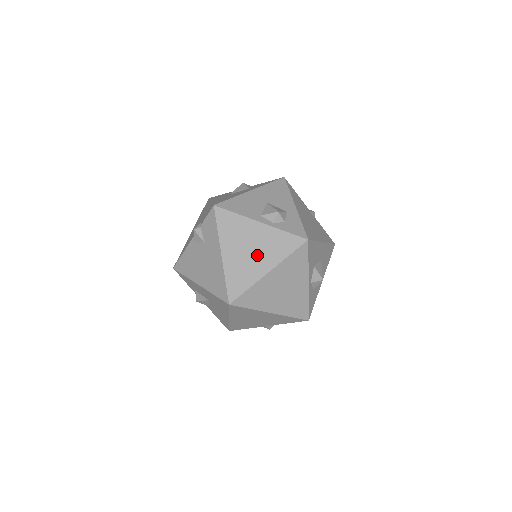
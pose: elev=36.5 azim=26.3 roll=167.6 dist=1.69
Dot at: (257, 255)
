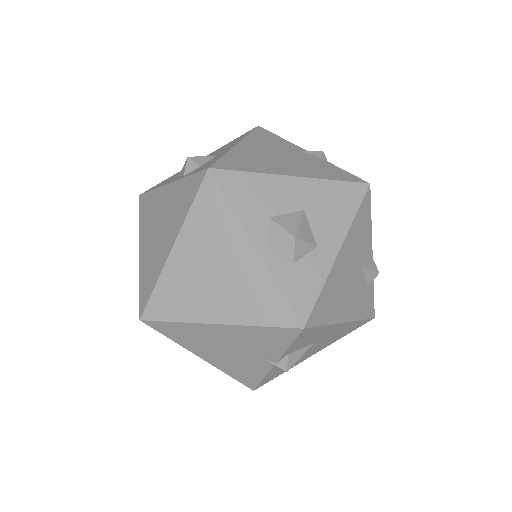
Dot at: (164, 230)
